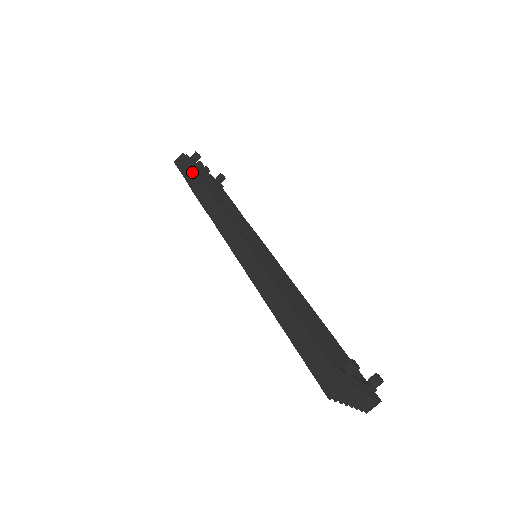
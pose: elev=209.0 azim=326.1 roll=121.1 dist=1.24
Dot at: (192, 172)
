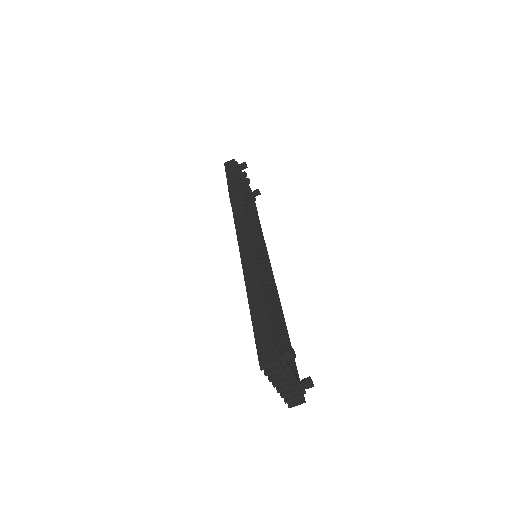
Dot at: (235, 175)
